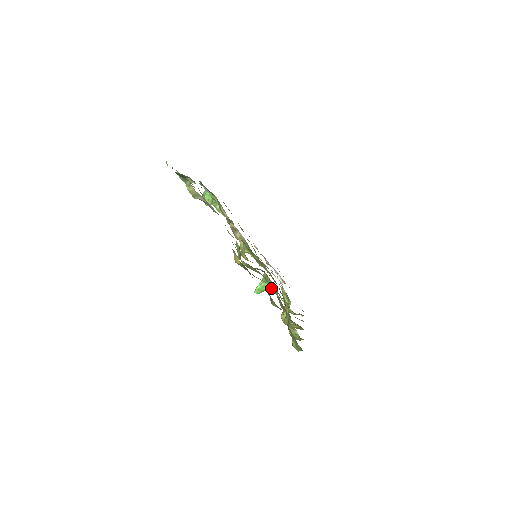
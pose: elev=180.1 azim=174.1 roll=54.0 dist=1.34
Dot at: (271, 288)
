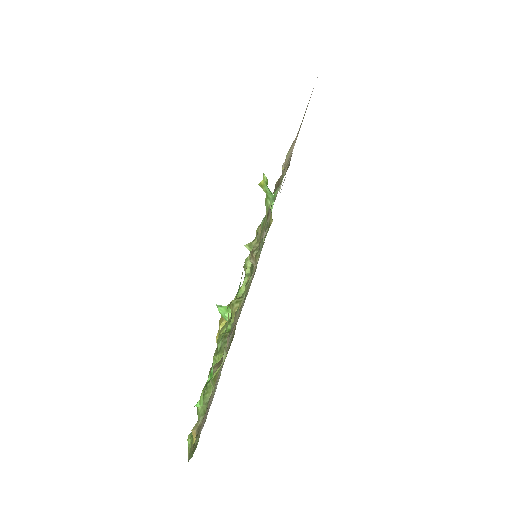
Dot at: occluded
